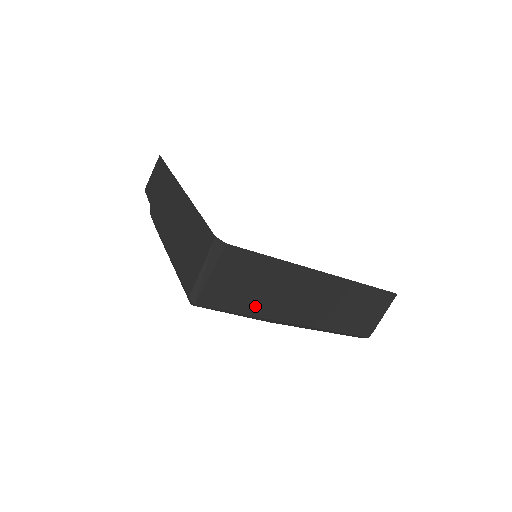
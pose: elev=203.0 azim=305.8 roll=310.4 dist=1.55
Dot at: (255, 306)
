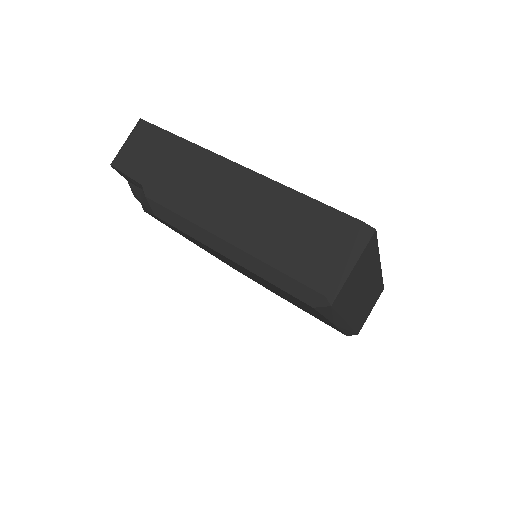
Dot at: (347, 305)
